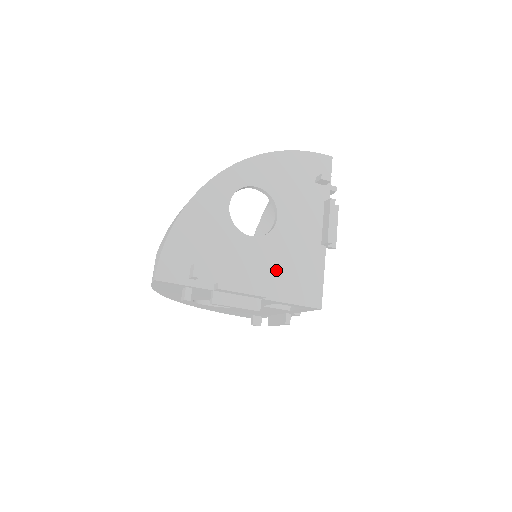
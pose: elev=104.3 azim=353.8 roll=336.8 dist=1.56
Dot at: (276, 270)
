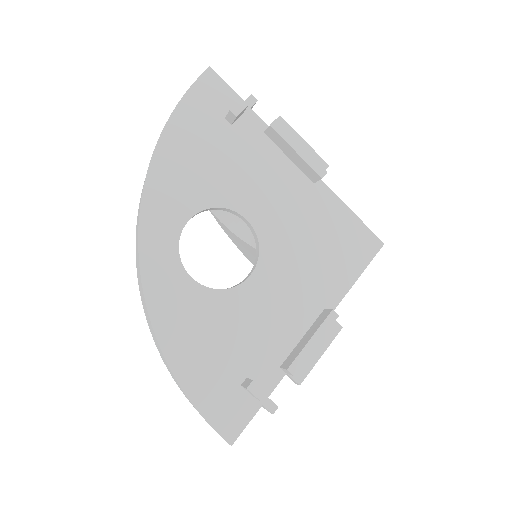
Dot at: (309, 271)
